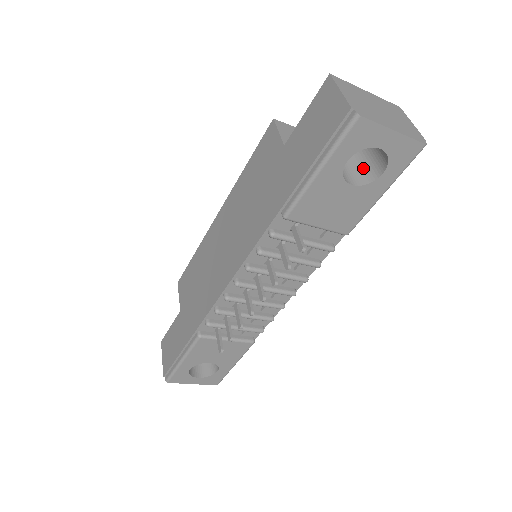
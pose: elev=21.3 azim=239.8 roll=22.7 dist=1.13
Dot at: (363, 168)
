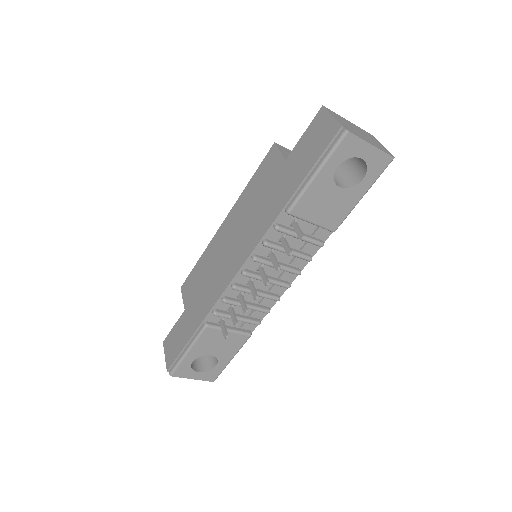
Dot at: (347, 177)
